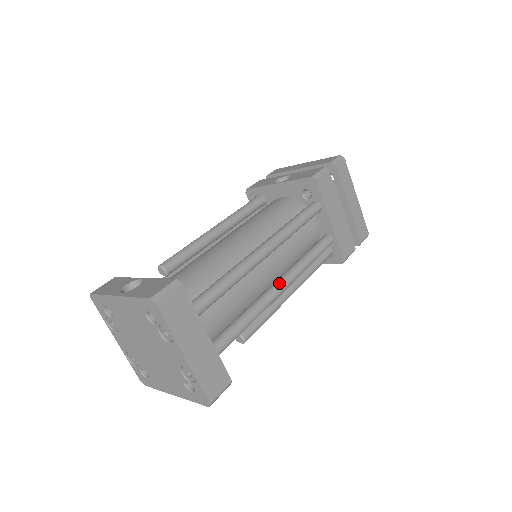
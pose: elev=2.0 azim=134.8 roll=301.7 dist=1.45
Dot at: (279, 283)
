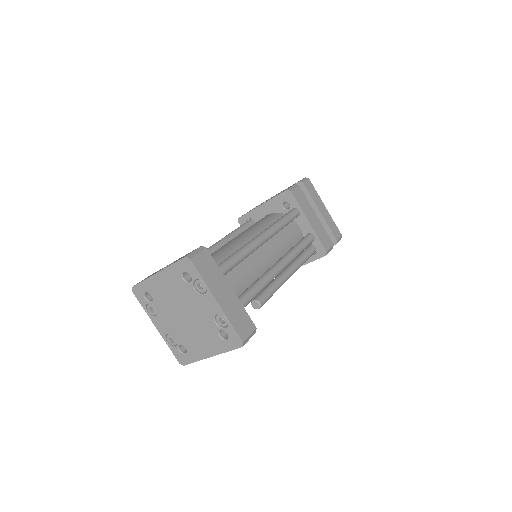
Dot at: (278, 263)
